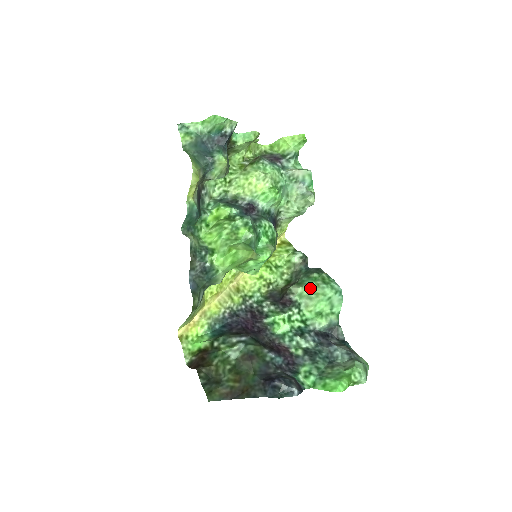
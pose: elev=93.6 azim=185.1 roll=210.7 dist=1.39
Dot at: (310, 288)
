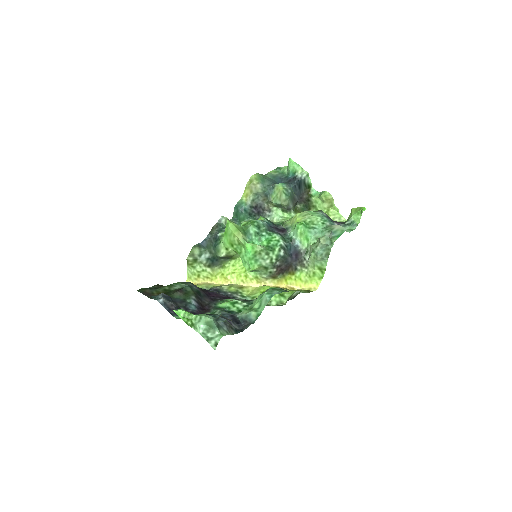
Dot at: occluded
